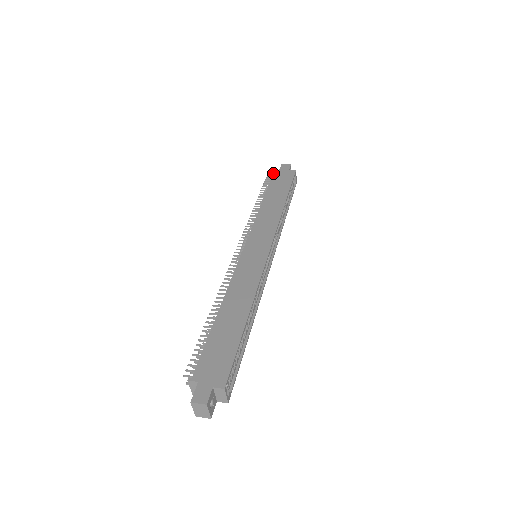
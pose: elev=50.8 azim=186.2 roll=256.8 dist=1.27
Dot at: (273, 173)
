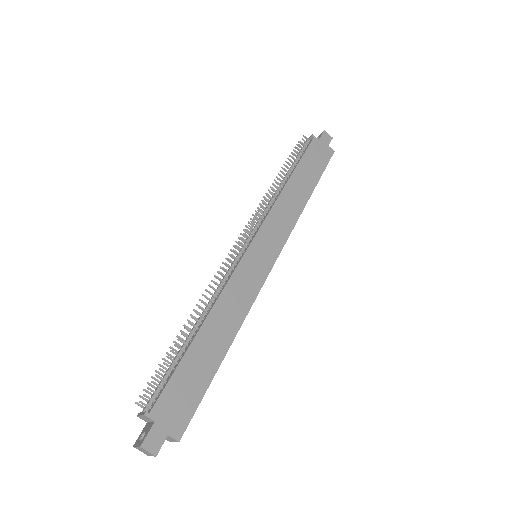
Dot at: (312, 139)
